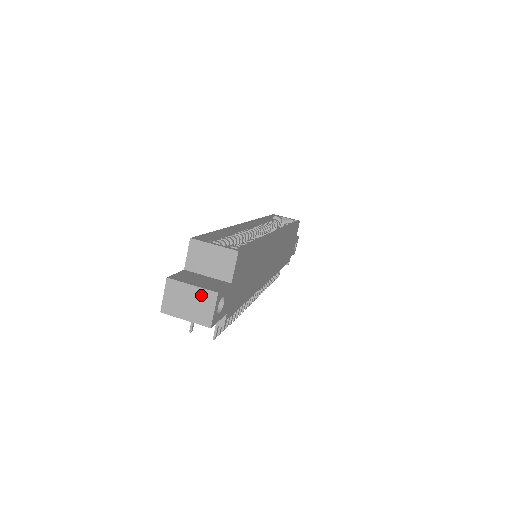
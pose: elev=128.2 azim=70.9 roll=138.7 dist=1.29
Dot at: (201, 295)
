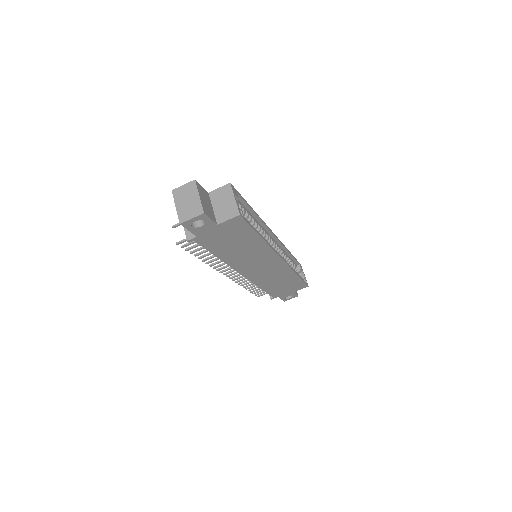
Dot at: (197, 205)
